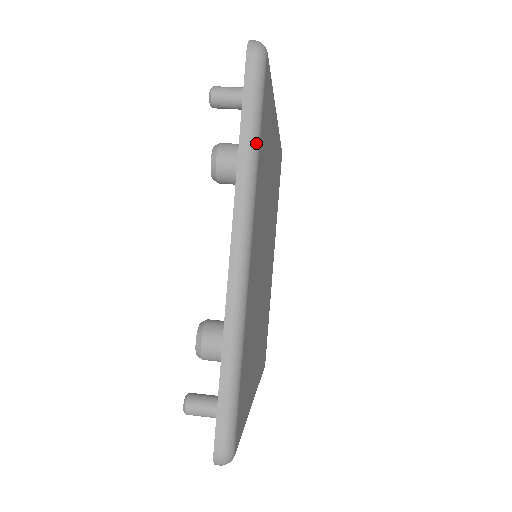
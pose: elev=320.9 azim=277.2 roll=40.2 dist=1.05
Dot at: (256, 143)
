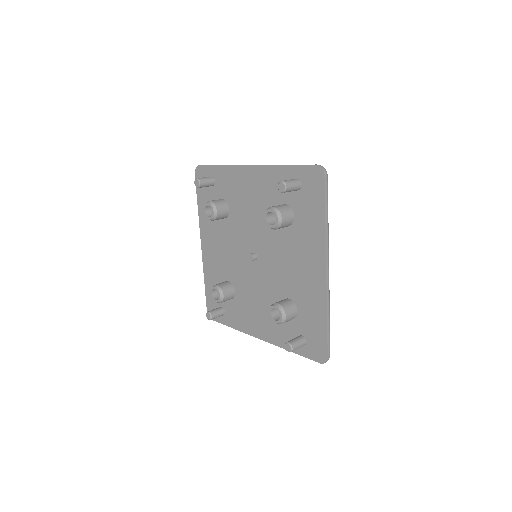
Dot at: occluded
